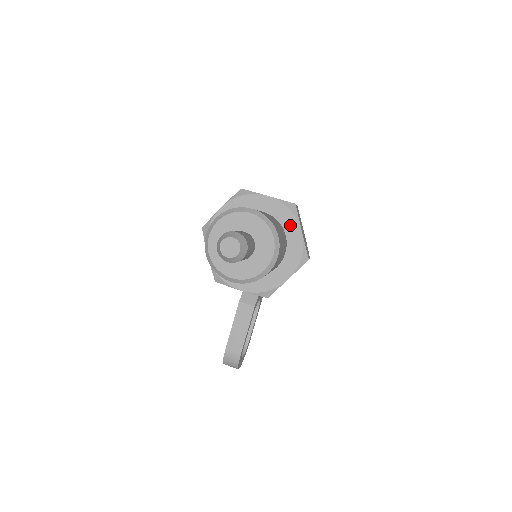
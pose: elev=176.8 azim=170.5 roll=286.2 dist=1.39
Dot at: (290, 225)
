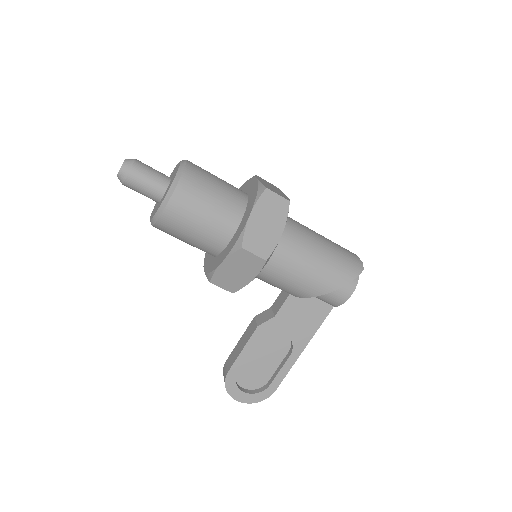
Dot at: (249, 207)
